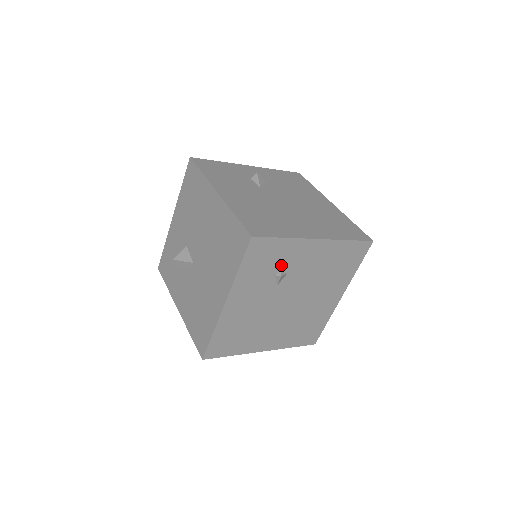
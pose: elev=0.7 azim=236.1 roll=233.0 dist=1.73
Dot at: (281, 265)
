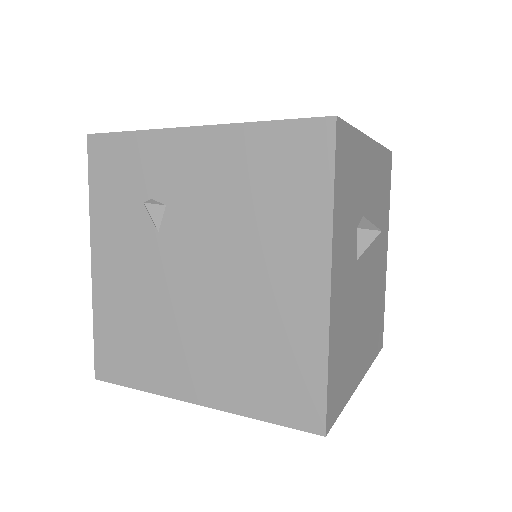
Dot at: (149, 187)
